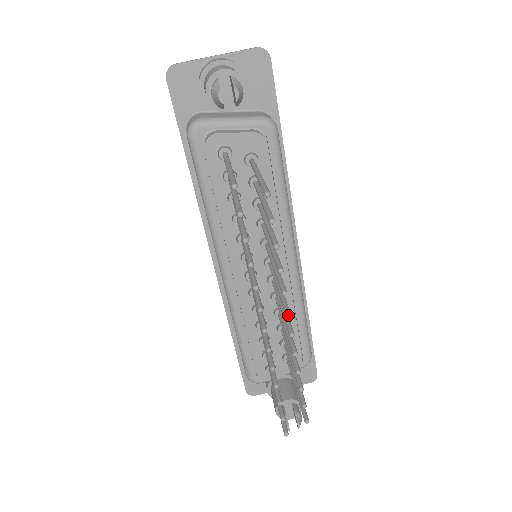
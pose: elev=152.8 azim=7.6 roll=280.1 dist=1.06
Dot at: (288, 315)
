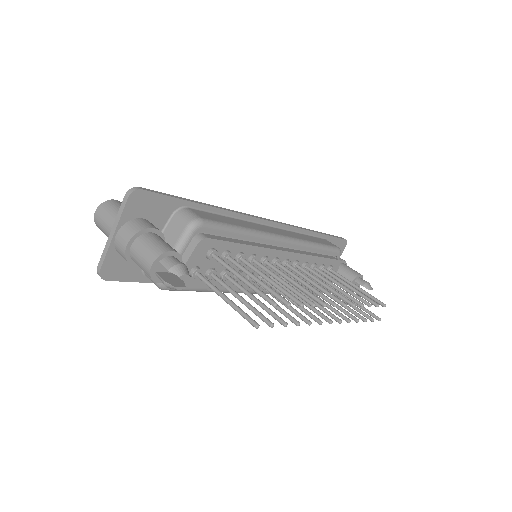
Dot at: occluded
